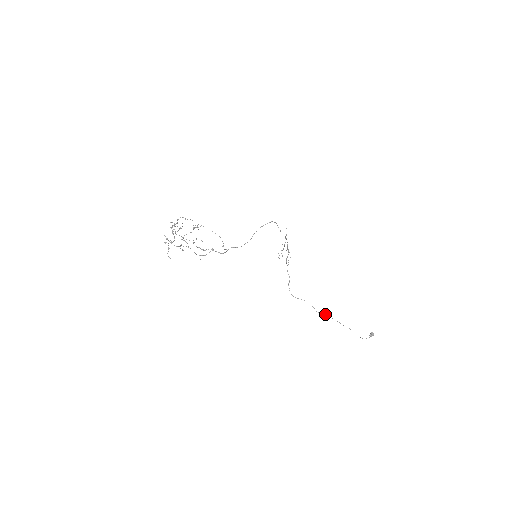
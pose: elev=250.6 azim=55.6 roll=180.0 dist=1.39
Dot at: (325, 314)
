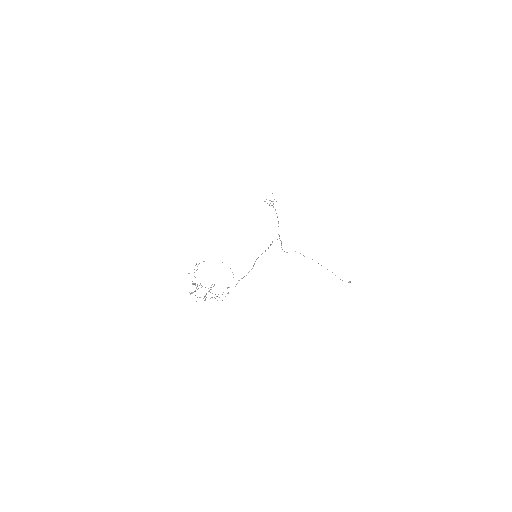
Dot at: (312, 259)
